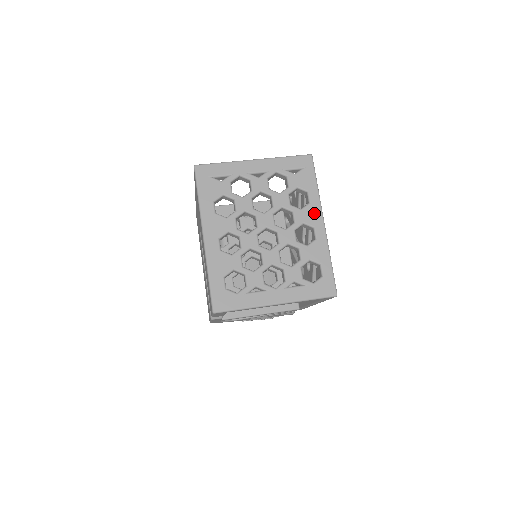
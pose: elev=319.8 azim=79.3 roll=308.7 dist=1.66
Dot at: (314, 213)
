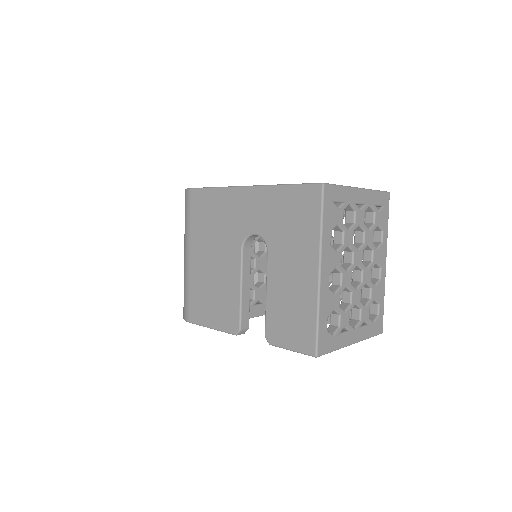
Dot at: (383, 253)
